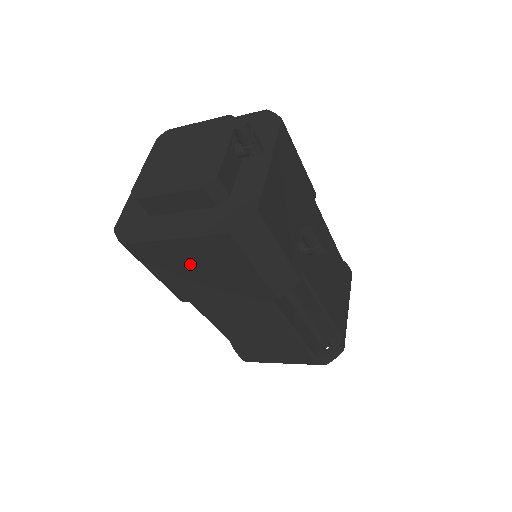
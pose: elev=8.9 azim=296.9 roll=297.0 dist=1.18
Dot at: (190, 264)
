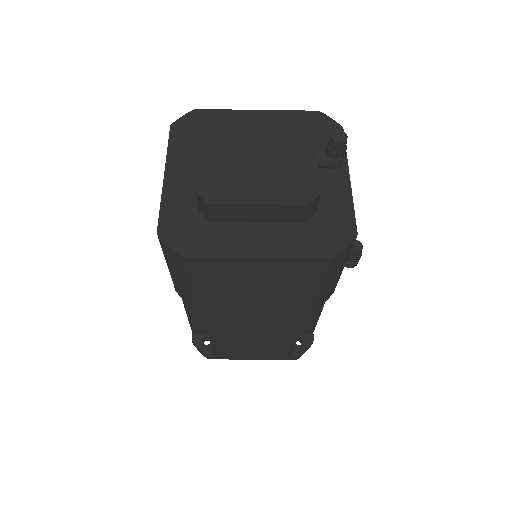
Dot at: (251, 279)
